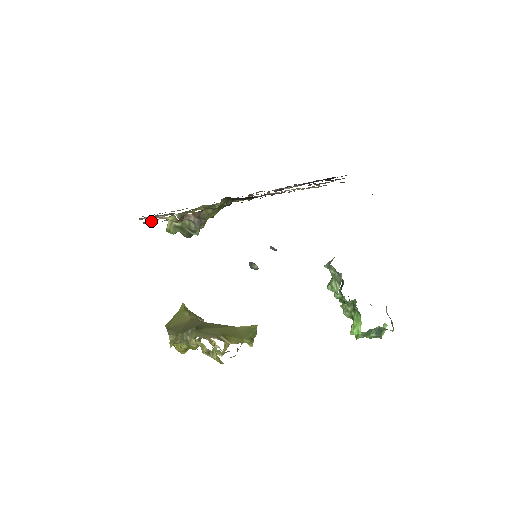
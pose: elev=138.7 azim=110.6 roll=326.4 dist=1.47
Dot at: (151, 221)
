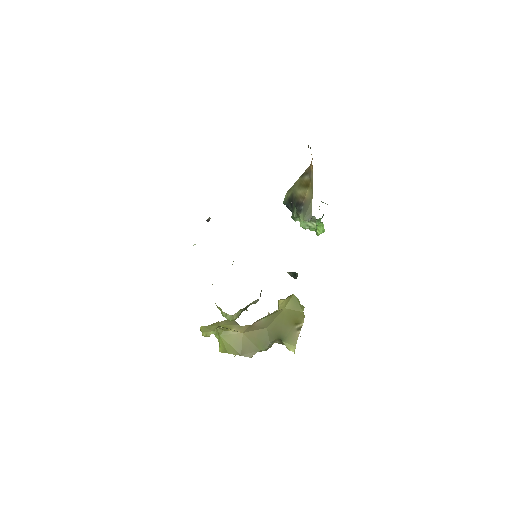
Dot at: occluded
